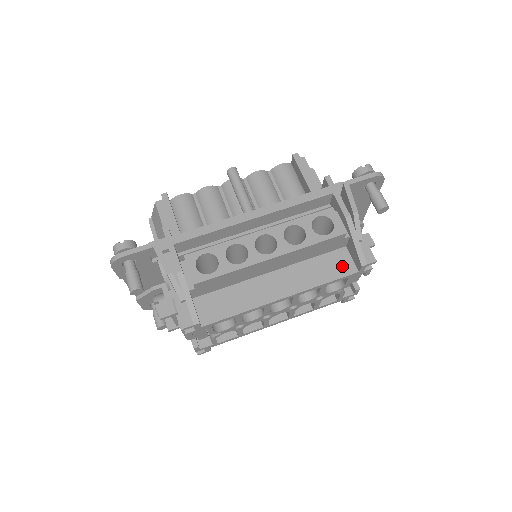
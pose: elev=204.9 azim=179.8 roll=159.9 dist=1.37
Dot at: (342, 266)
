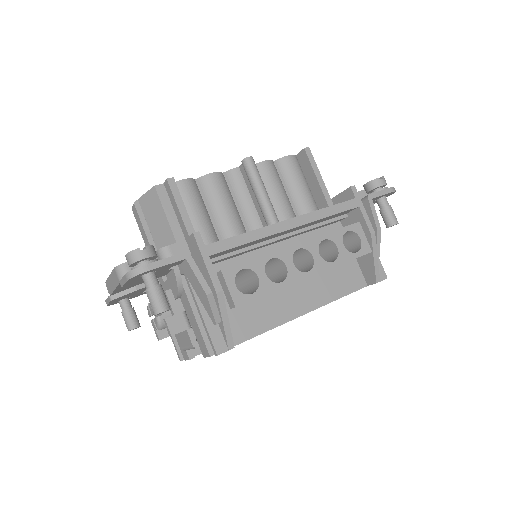
Dot at: (354, 279)
